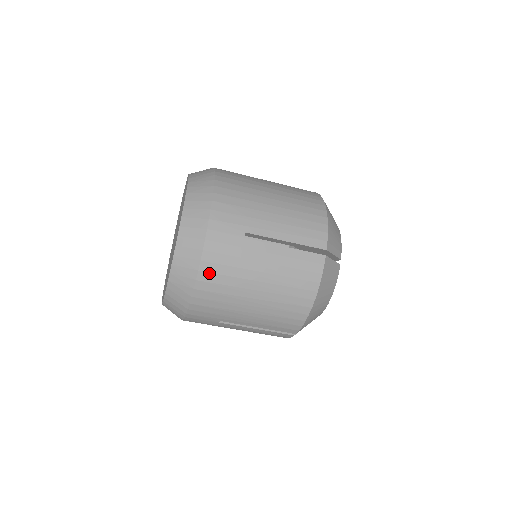
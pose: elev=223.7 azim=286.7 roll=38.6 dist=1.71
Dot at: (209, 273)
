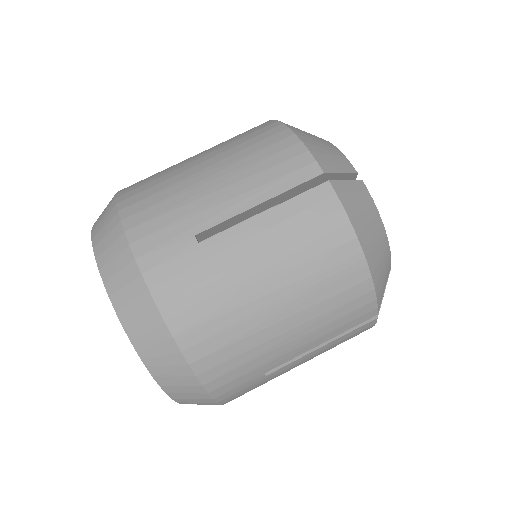
Dot at: (130, 192)
